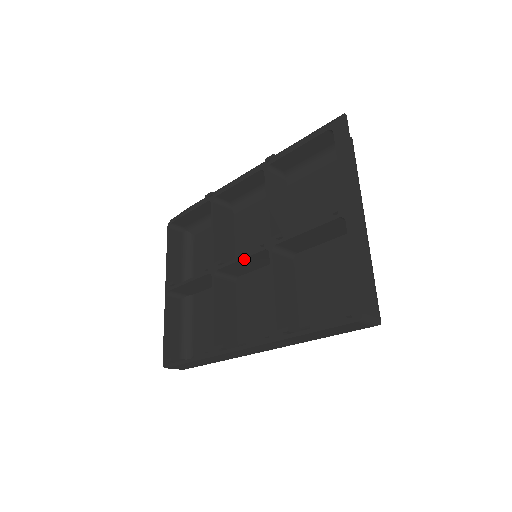
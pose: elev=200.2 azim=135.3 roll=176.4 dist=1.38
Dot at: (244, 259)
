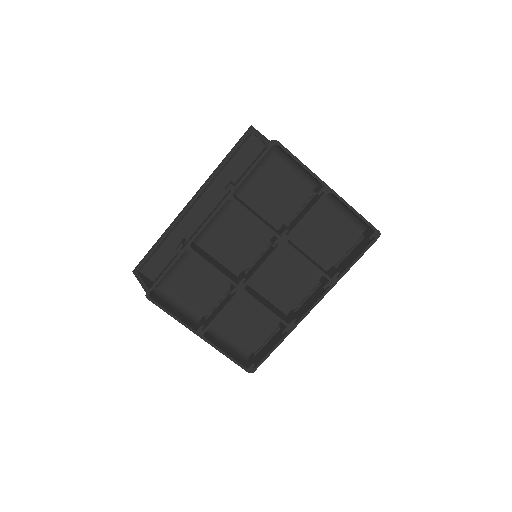
Dot at: (265, 263)
